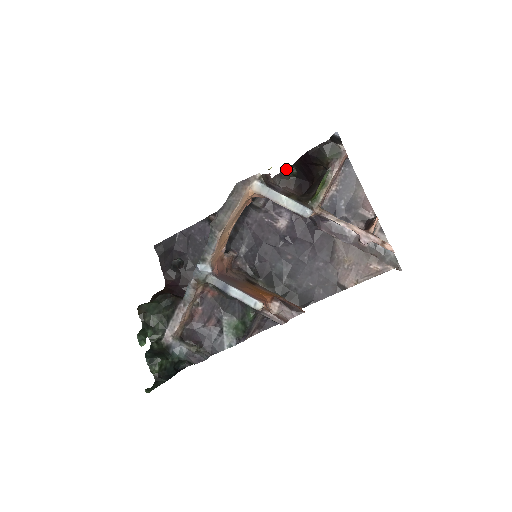
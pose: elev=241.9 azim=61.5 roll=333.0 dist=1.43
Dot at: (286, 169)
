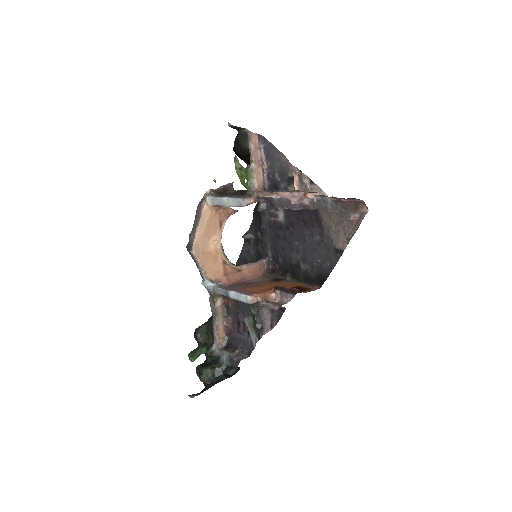
Dot at: occluded
